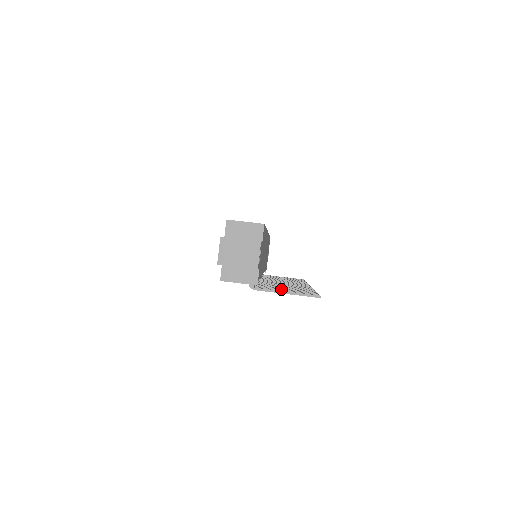
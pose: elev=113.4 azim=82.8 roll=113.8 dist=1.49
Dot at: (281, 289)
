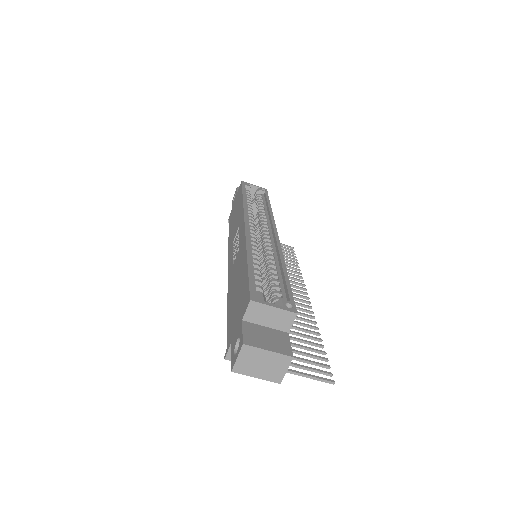
Dot at: occluded
